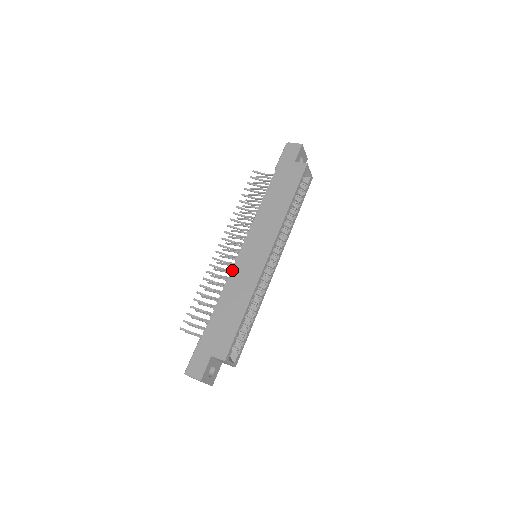
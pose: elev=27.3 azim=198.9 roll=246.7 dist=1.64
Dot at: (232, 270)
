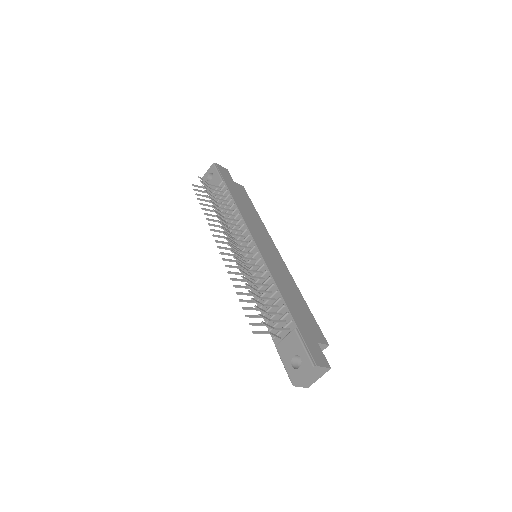
Dot at: (266, 262)
